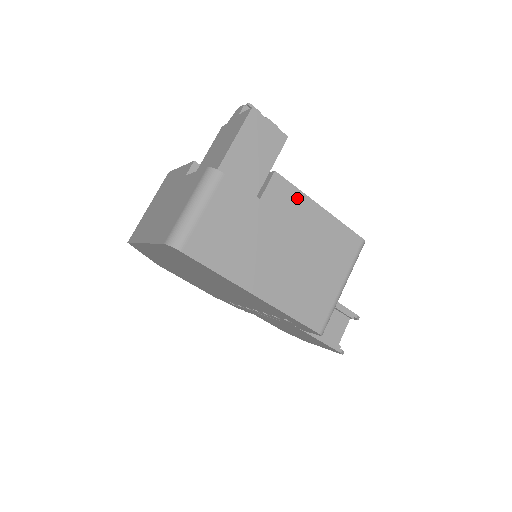
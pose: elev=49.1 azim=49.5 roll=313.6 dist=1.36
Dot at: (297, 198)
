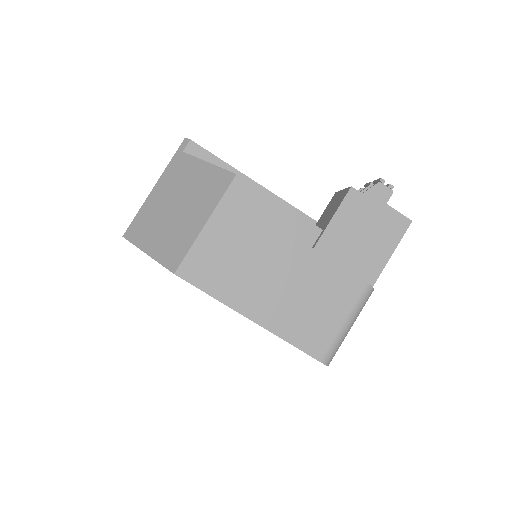
Dot at: occluded
